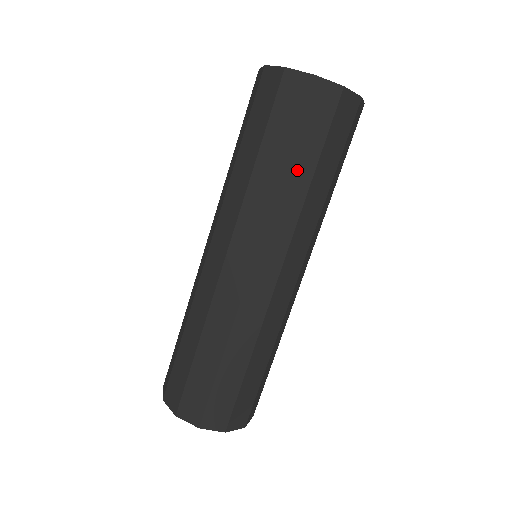
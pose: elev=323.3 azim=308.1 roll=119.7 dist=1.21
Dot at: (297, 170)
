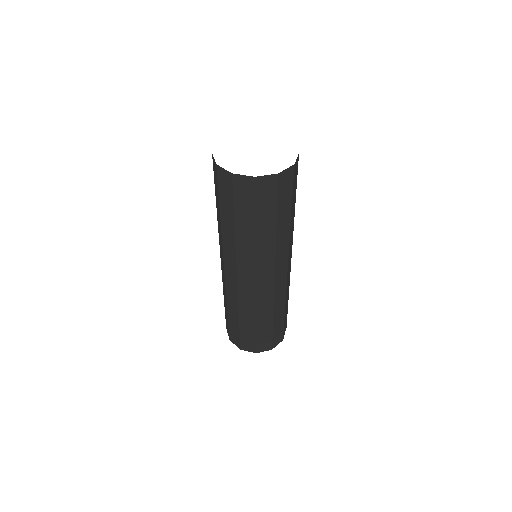
Dot at: (283, 222)
